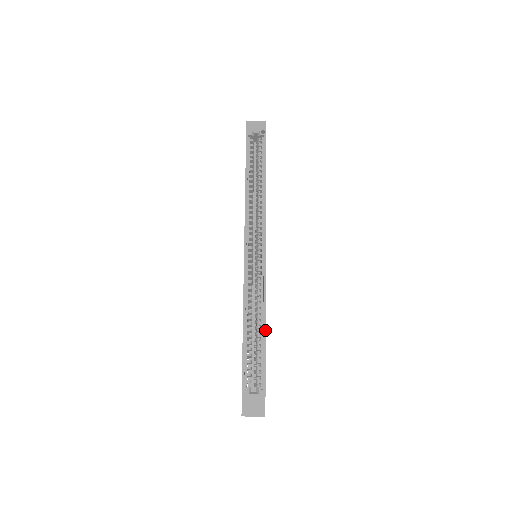
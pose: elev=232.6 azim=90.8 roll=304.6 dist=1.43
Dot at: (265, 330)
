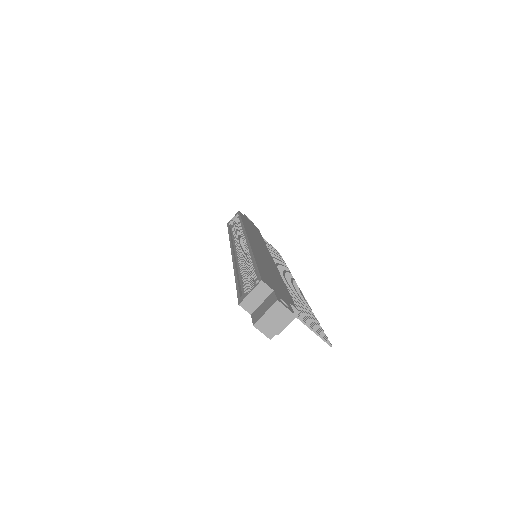
Dot at: (253, 257)
